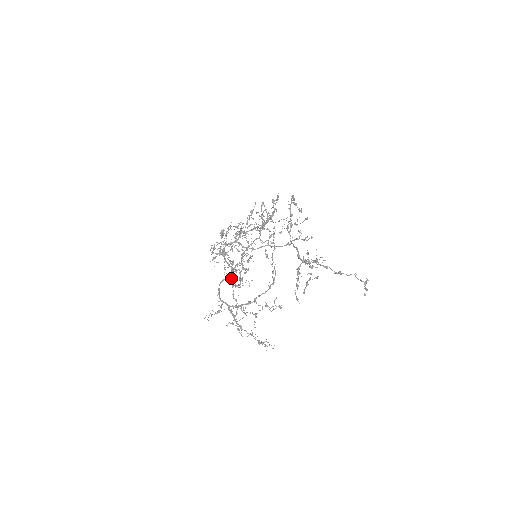
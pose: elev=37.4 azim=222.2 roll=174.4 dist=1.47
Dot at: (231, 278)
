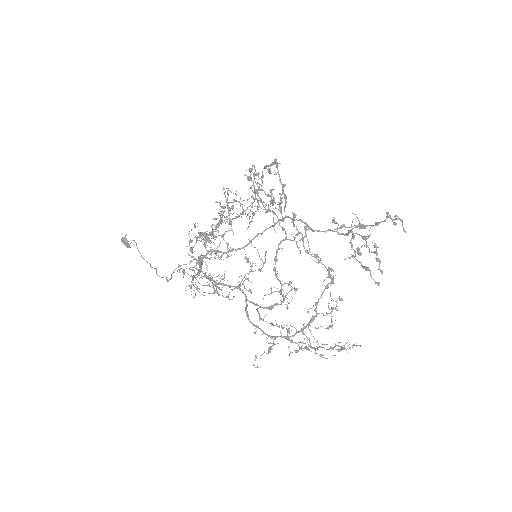
Dot at: (251, 301)
